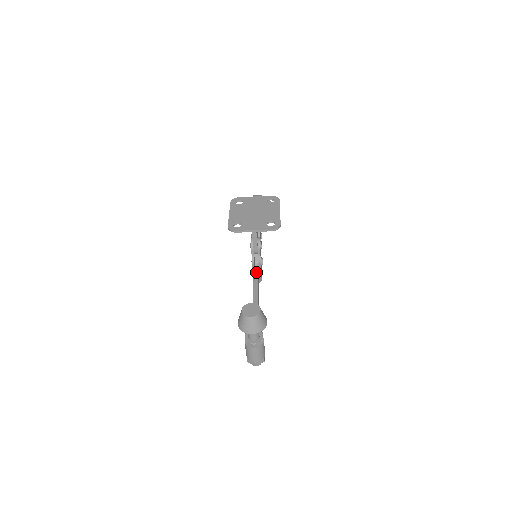
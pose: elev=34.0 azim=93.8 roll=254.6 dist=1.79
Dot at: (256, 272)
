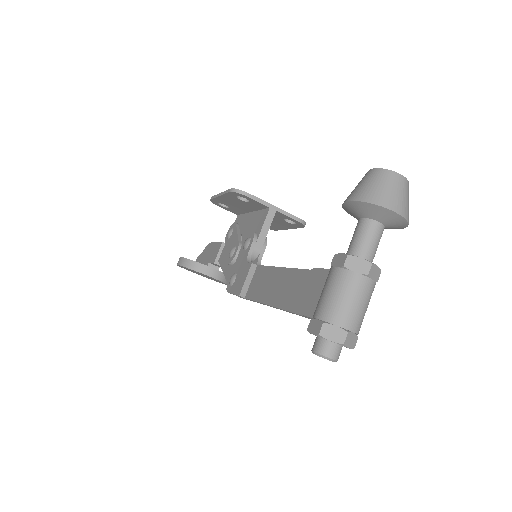
Dot at: occluded
